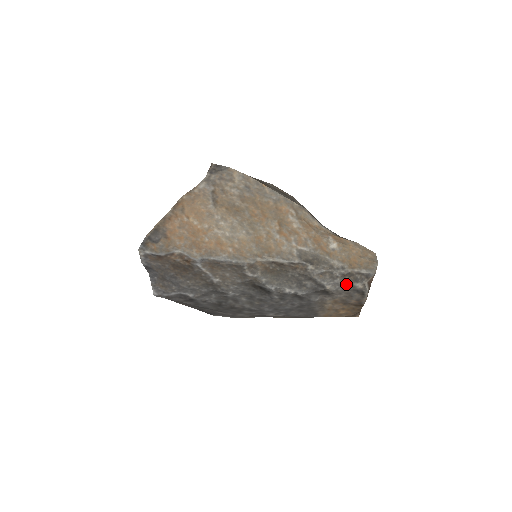
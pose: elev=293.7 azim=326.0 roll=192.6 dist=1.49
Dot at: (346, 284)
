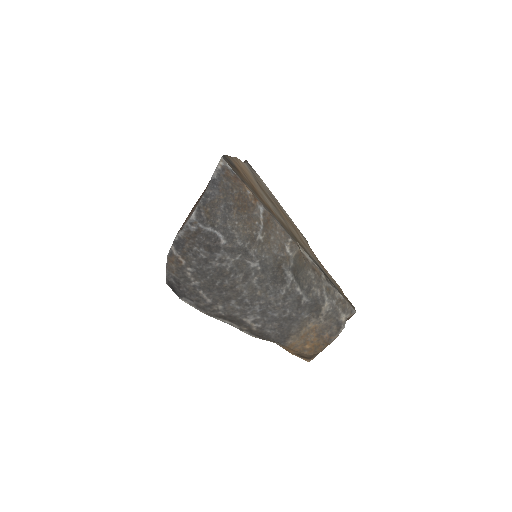
Dot at: (337, 310)
